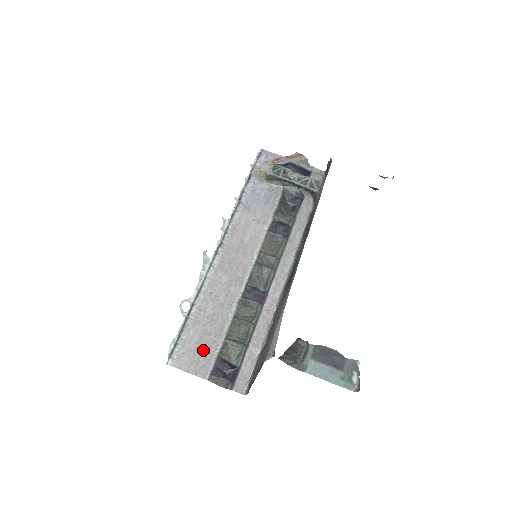
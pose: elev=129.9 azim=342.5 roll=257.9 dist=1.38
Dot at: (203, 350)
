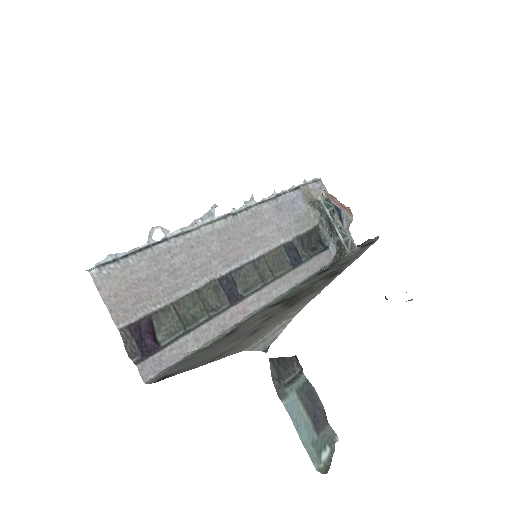
Dot at: (140, 293)
